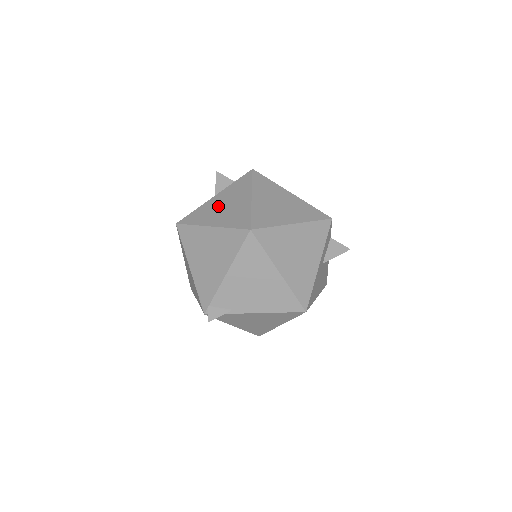
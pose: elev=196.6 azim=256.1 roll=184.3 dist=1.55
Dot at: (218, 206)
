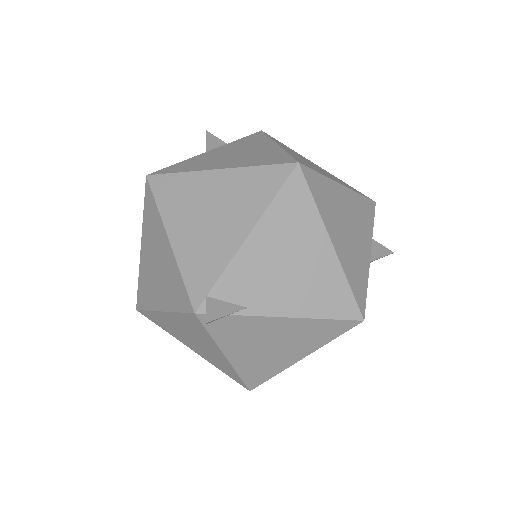
Dot at: (221, 155)
